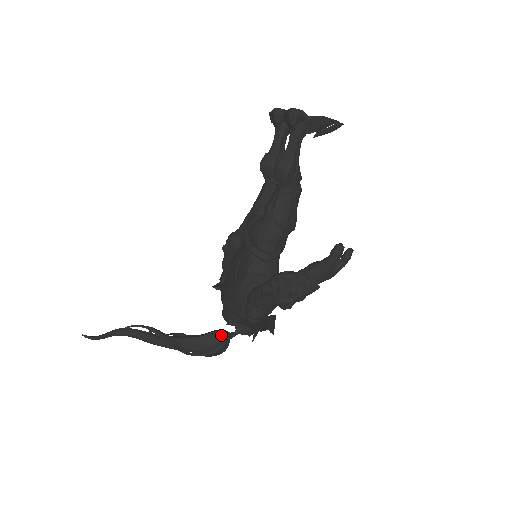
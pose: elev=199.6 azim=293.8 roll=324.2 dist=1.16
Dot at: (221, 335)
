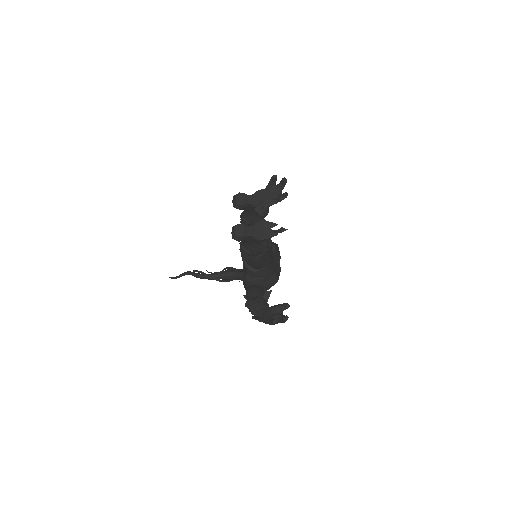
Dot at: occluded
